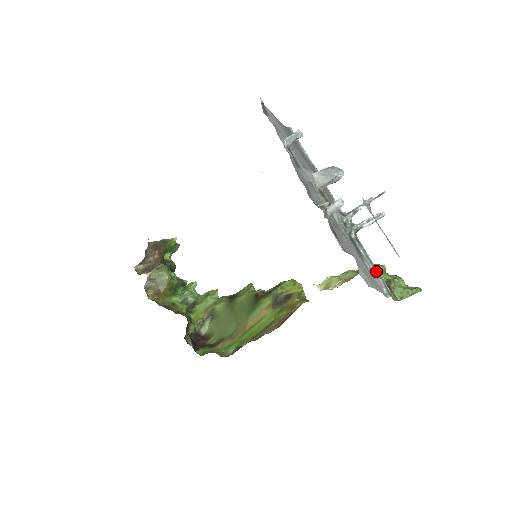
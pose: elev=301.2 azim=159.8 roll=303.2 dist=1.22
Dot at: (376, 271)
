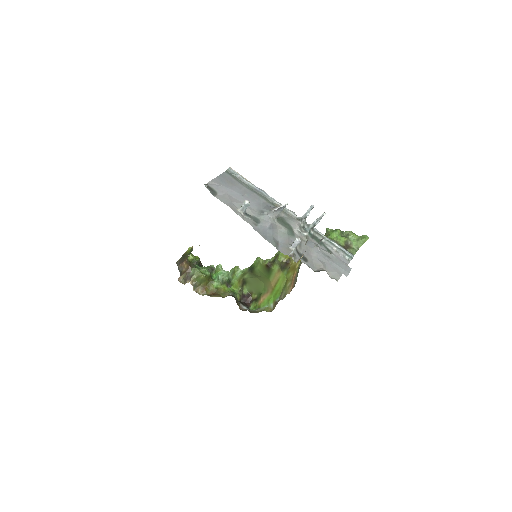
Dot at: (336, 247)
